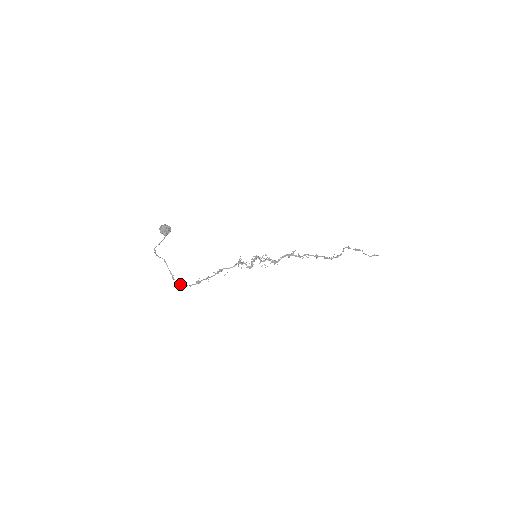
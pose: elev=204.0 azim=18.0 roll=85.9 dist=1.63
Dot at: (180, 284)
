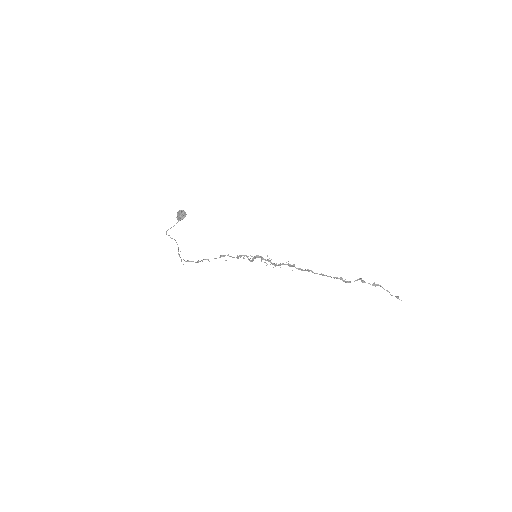
Dot at: occluded
